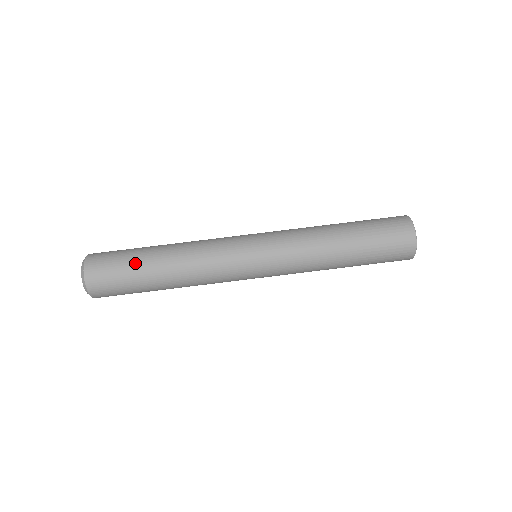
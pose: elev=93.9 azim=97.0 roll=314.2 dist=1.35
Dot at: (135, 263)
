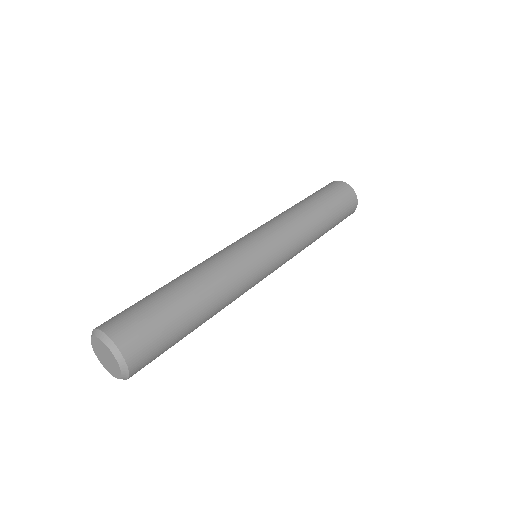
Dot at: (150, 295)
